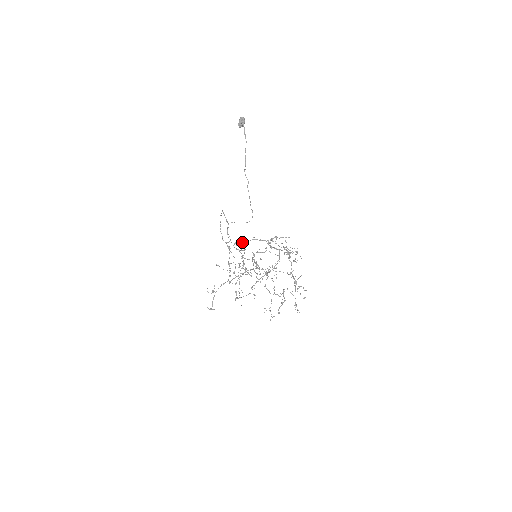
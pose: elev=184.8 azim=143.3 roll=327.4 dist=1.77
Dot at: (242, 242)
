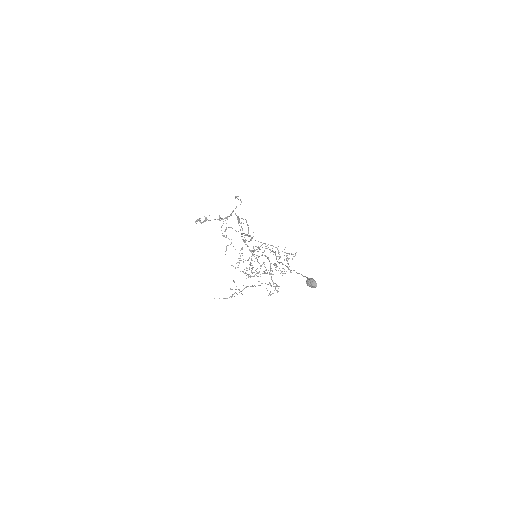
Dot at: (252, 238)
